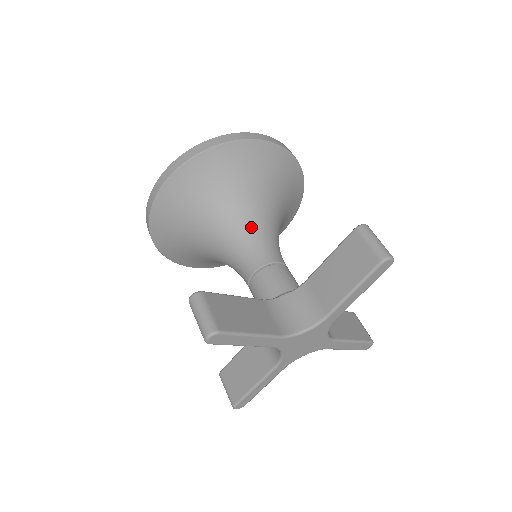
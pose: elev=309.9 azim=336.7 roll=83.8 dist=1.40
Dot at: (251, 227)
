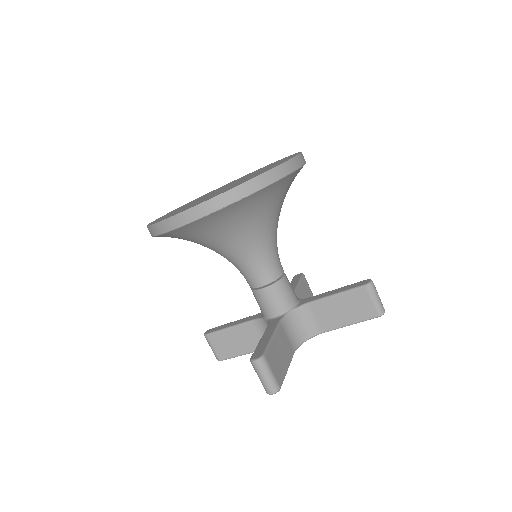
Dot at: (266, 245)
